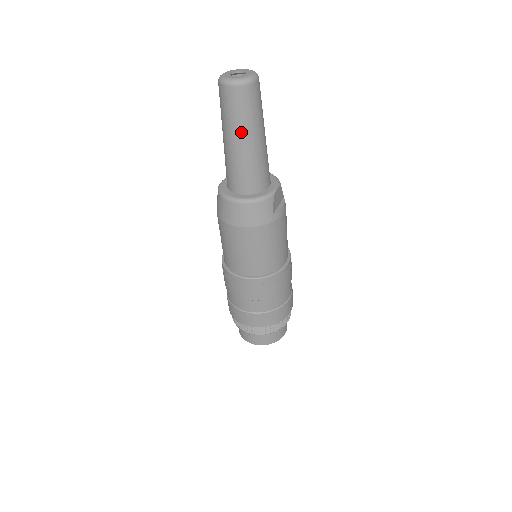
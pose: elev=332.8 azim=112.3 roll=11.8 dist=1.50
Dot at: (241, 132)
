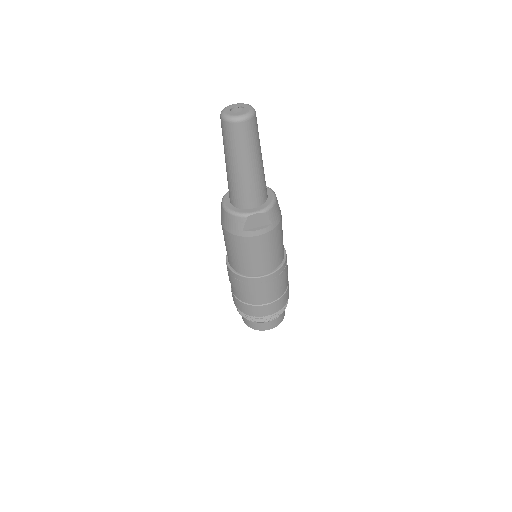
Dot at: (227, 156)
